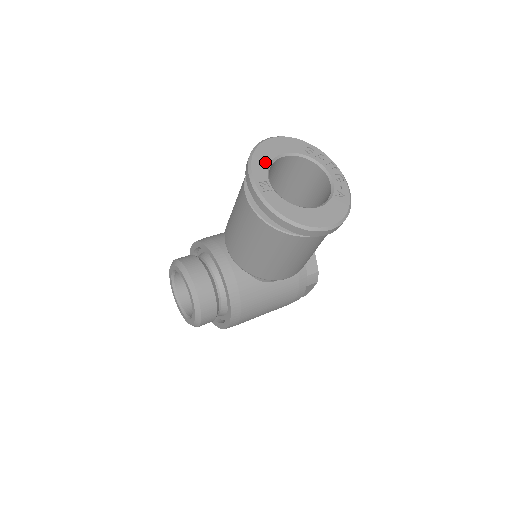
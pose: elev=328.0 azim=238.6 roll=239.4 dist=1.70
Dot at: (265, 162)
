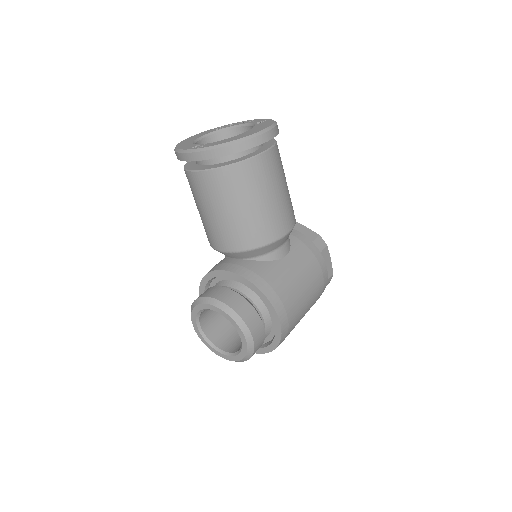
Dot at: (188, 144)
